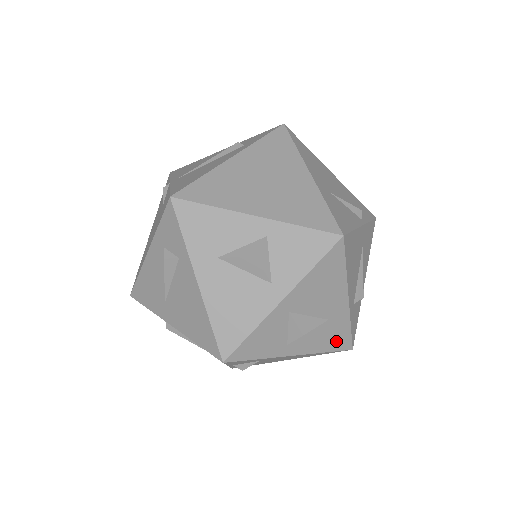
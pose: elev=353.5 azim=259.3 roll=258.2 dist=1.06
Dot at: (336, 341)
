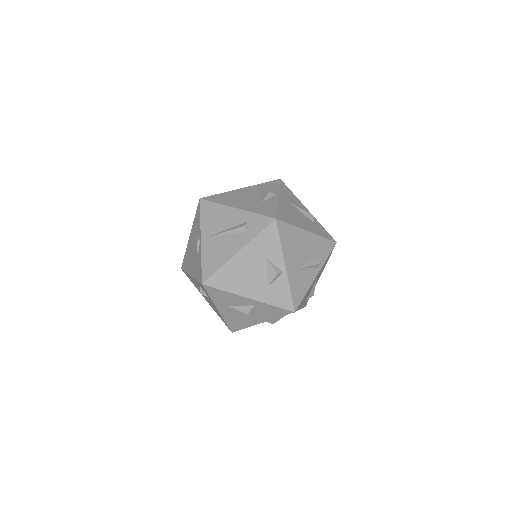
Dot at: occluded
